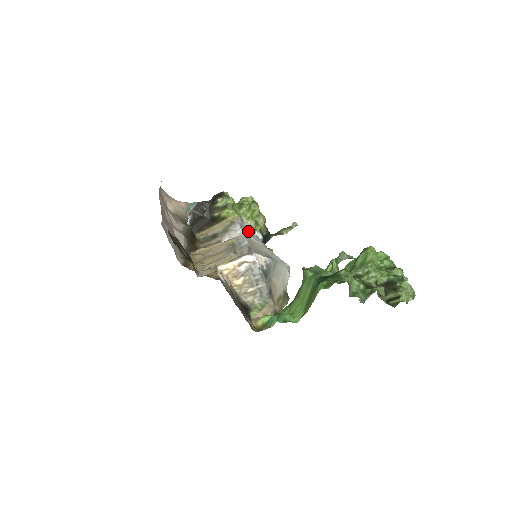
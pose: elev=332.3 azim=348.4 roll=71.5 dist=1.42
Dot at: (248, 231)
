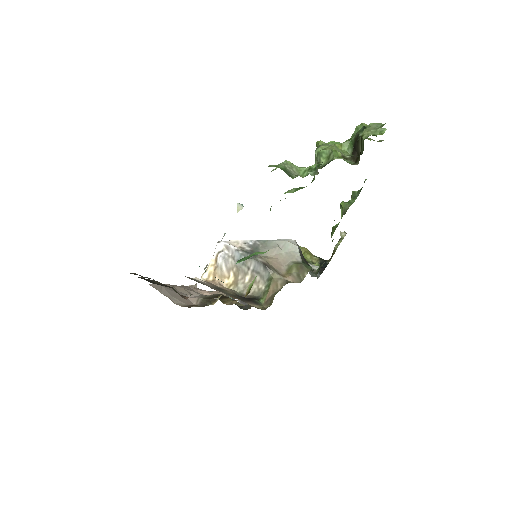
Dot at: occluded
